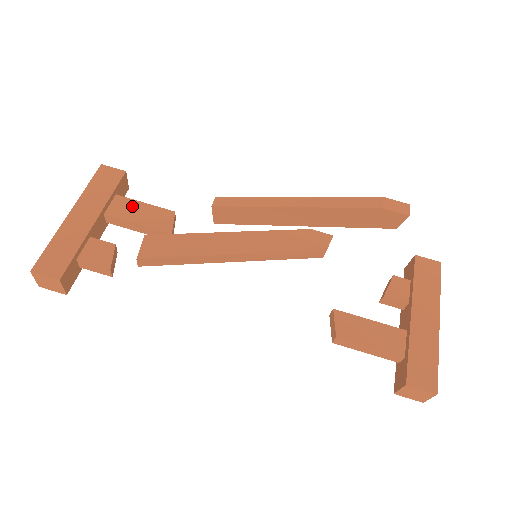
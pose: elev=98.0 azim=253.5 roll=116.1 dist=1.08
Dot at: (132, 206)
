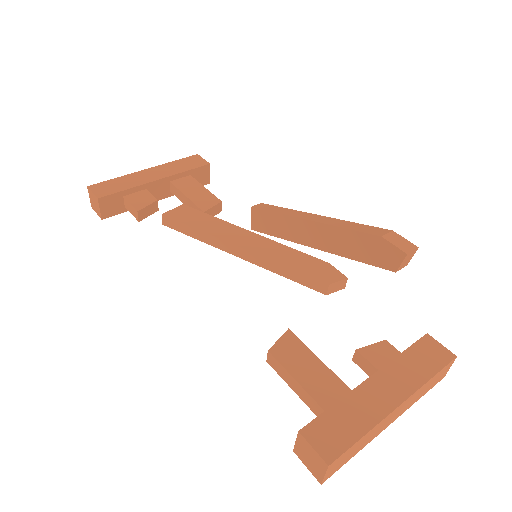
Dot at: (194, 185)
